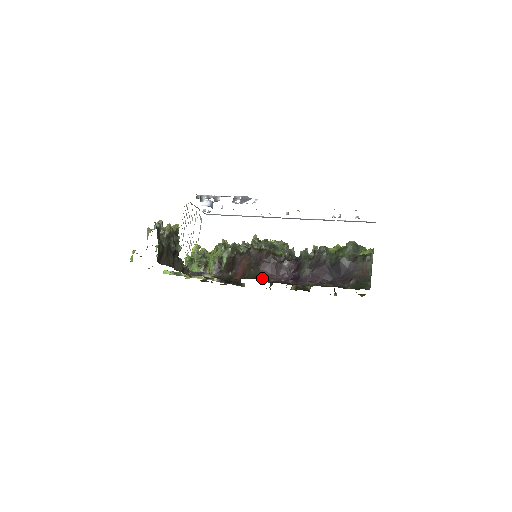
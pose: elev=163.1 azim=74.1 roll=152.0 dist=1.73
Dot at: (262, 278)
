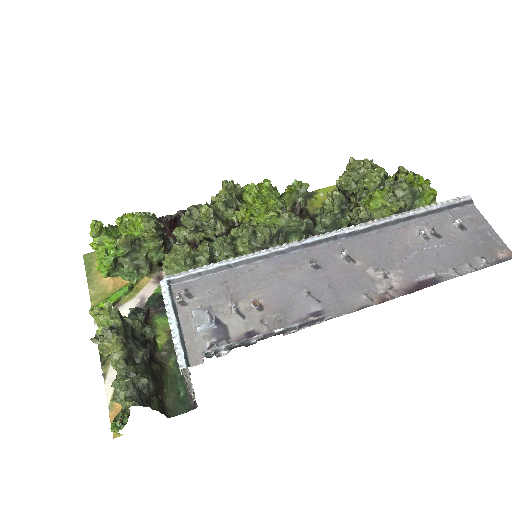
Dot at: occluded
